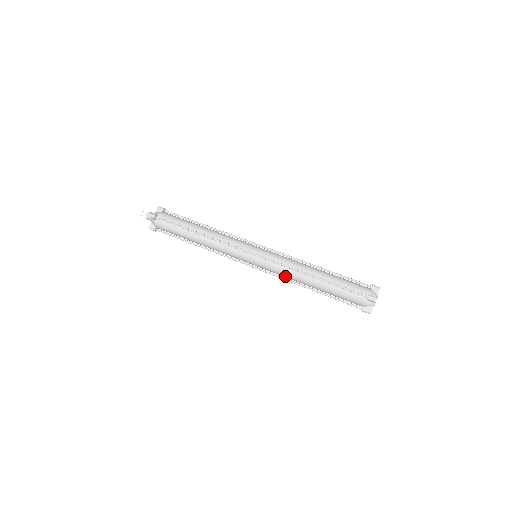
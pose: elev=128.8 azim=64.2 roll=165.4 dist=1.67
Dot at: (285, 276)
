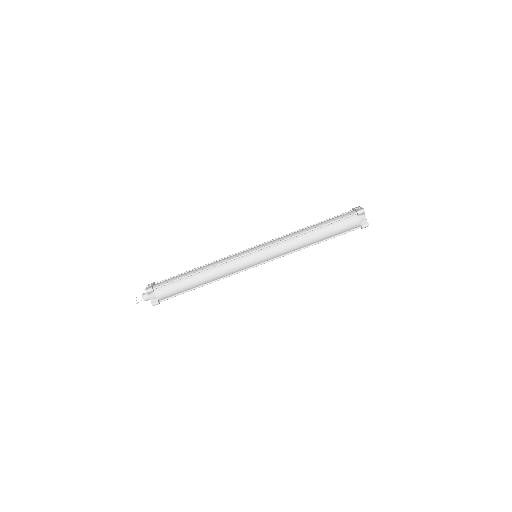
Dot at: occluded
